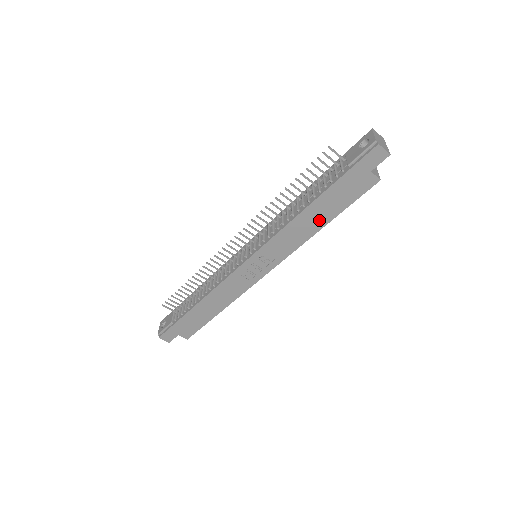
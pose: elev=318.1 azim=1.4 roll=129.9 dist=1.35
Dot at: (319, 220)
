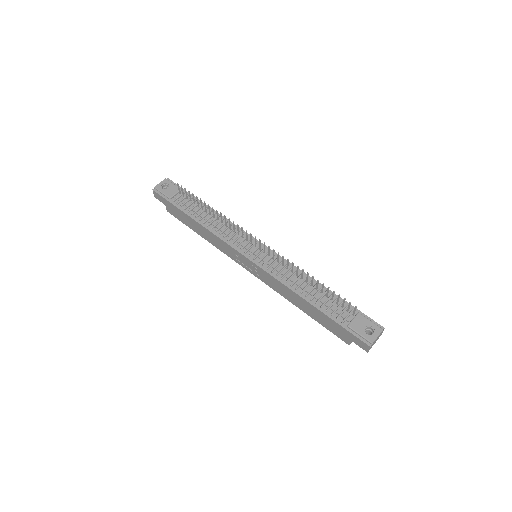
Dot at: (303, 307)
